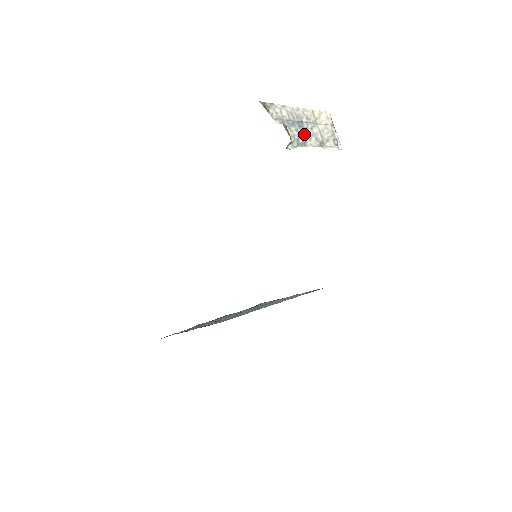
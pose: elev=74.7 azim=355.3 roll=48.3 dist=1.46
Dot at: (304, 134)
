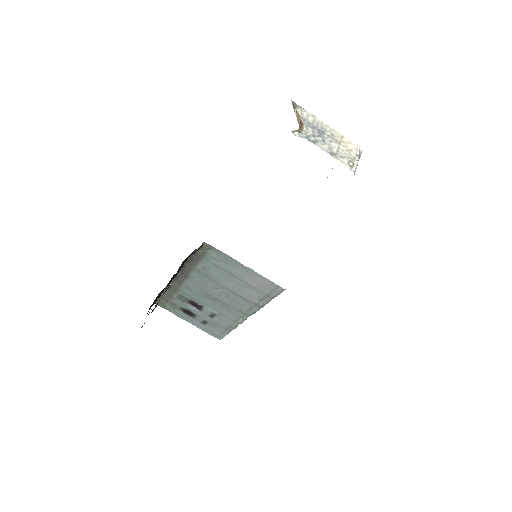
Dot at: (319, 138)
